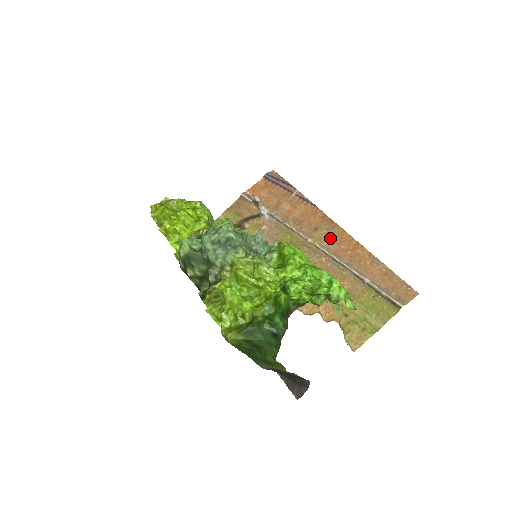
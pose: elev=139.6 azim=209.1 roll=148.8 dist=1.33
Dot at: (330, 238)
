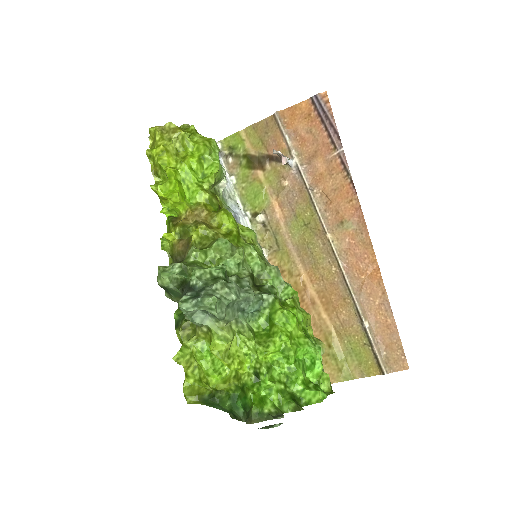
Dot at: (352, 245)
